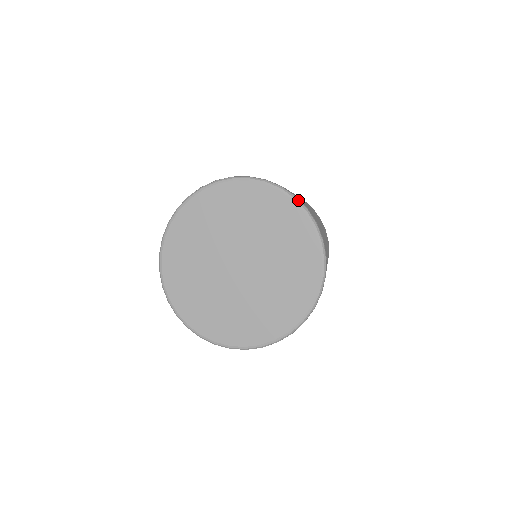
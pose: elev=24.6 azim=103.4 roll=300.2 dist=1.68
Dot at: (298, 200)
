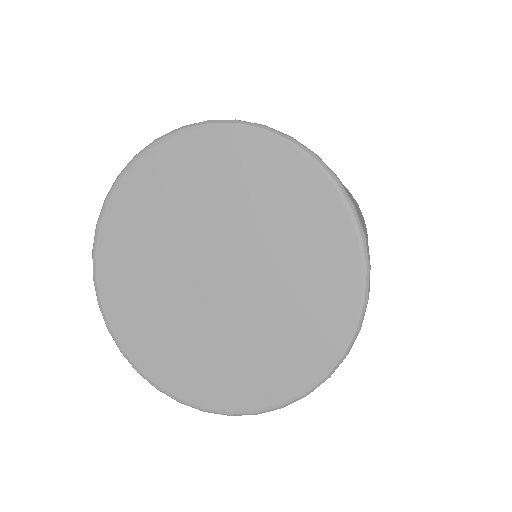
Dot at: (270, 129)
